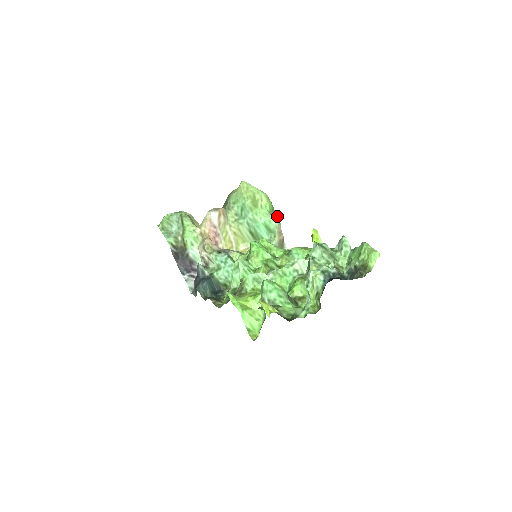
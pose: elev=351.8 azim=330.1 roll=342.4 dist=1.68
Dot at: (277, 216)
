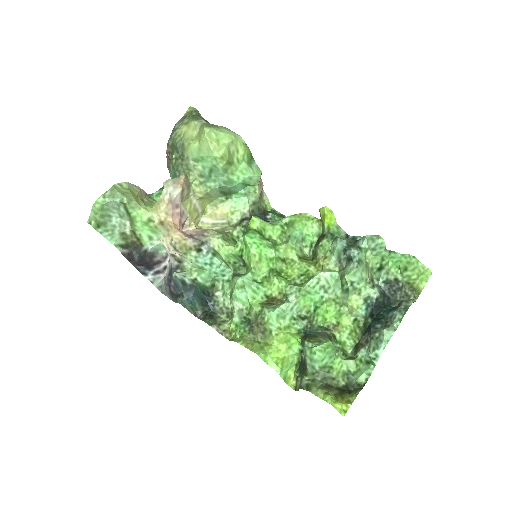
Dot at: (257, 165)
